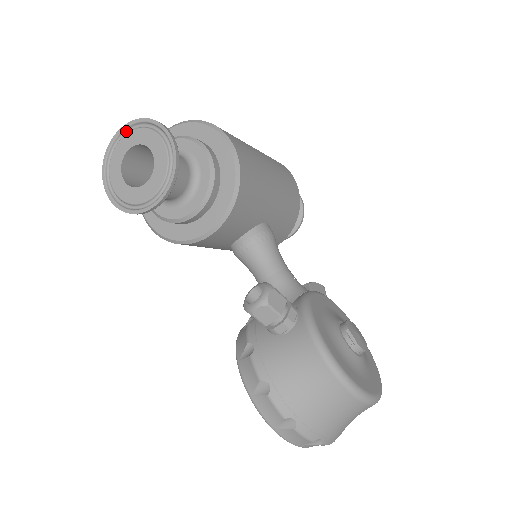
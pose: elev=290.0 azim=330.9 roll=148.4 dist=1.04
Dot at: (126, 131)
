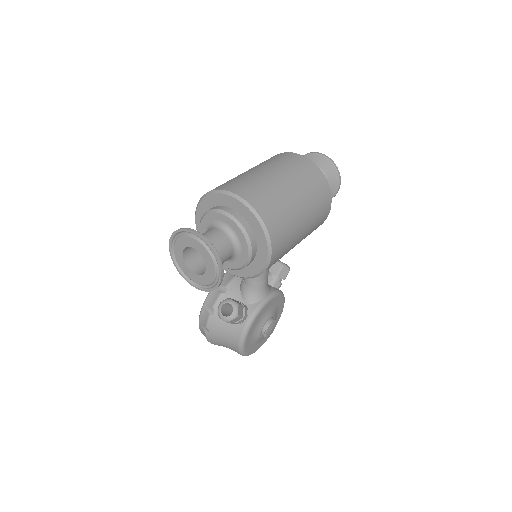
Dot at: (200, 237)
